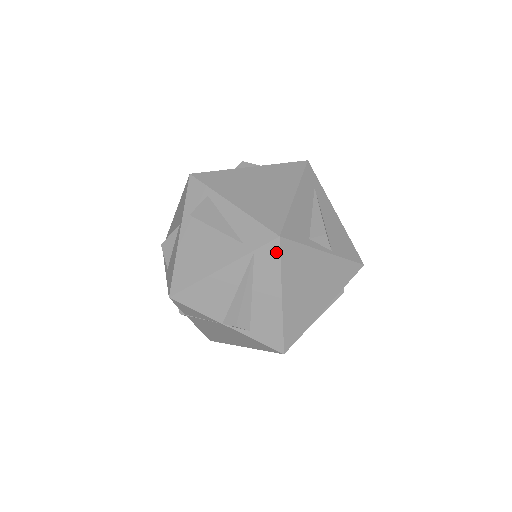
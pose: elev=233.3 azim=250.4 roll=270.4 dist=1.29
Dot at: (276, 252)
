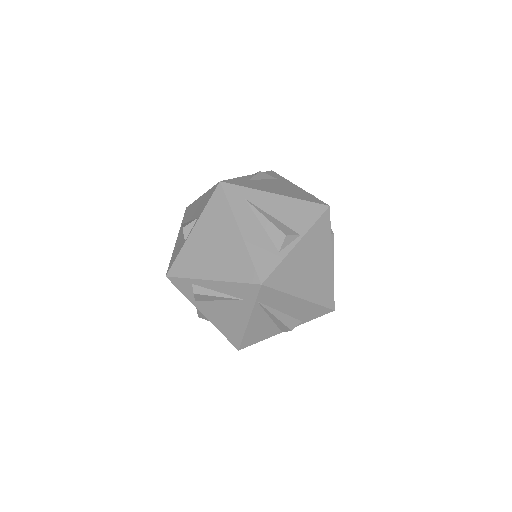
Dot at: (269, 290)
